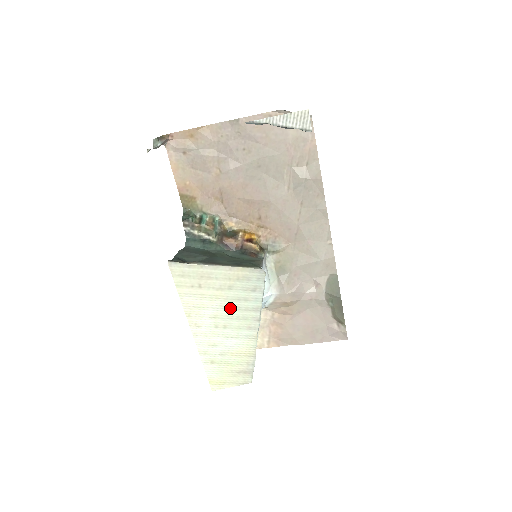
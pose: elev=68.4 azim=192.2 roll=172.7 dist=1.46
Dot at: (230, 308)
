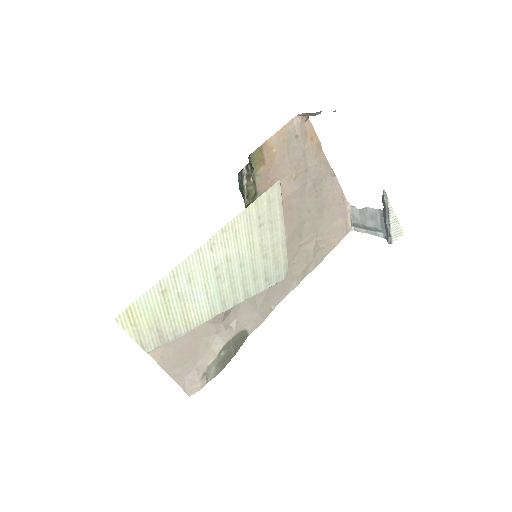
Dot at: (242, 269)
